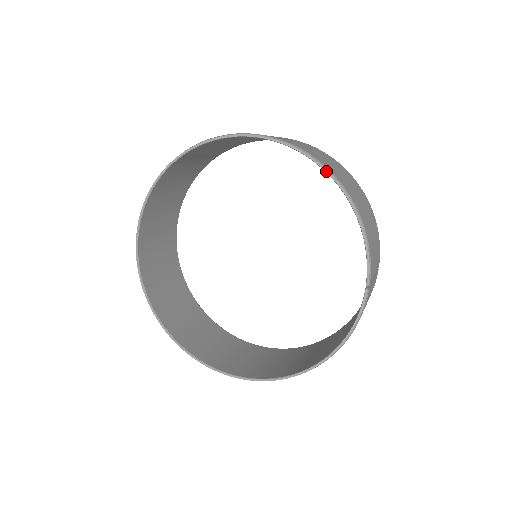
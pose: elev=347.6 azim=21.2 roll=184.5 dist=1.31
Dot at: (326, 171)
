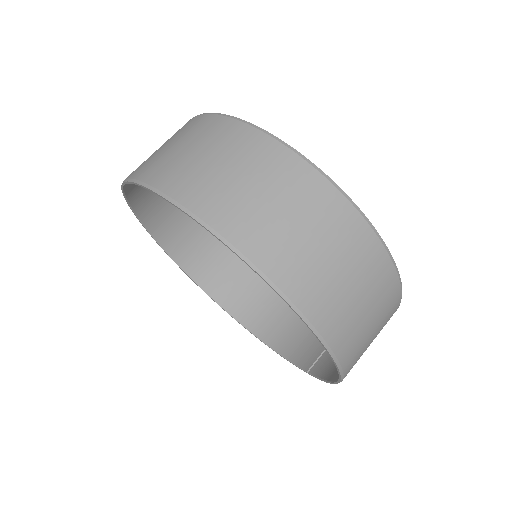
Dot at: (338, 372)
